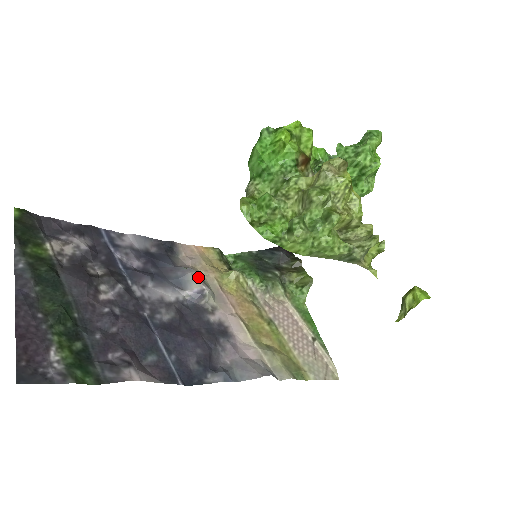
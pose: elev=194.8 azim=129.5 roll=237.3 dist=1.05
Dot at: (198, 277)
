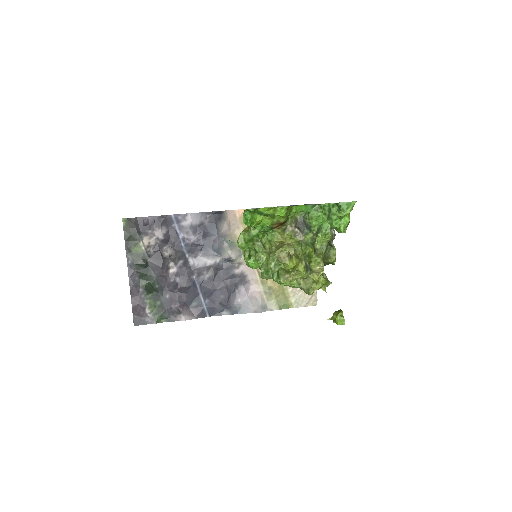
Dot at: (229, 249)
